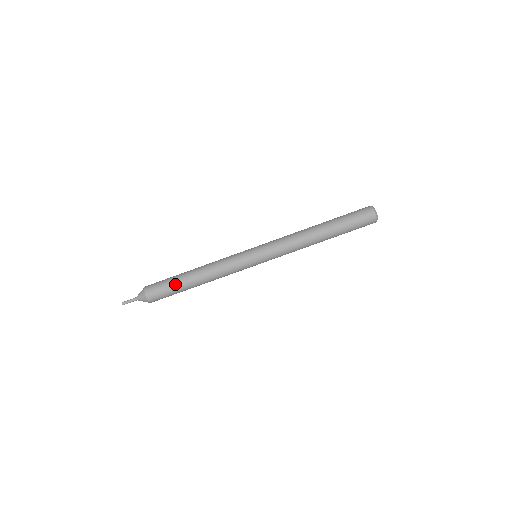
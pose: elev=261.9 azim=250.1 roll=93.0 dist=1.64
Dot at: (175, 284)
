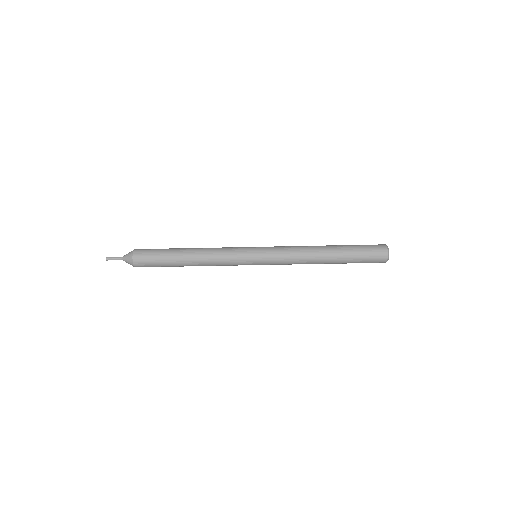
Dot at: (166, 254)
